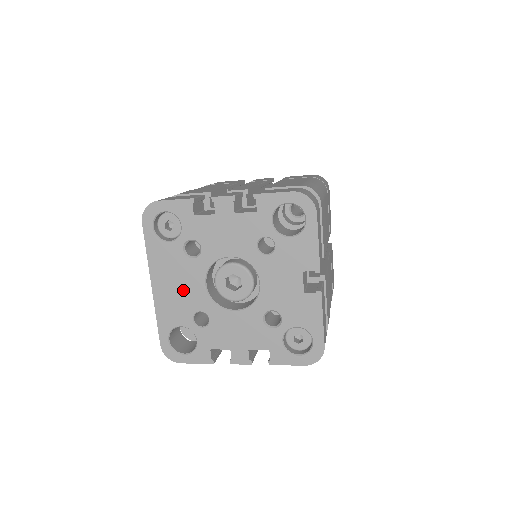
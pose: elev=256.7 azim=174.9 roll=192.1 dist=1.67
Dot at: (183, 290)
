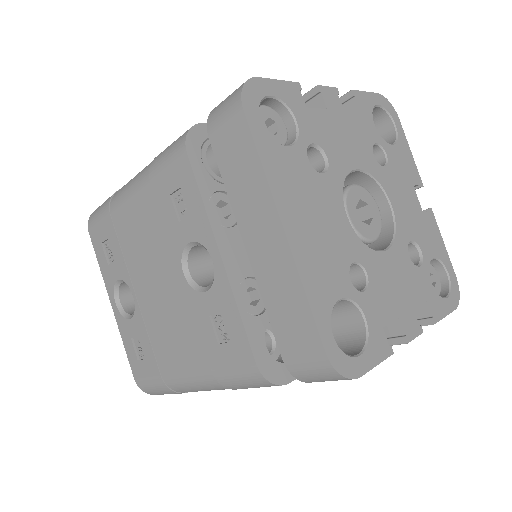
Dot at: (326, 229)
